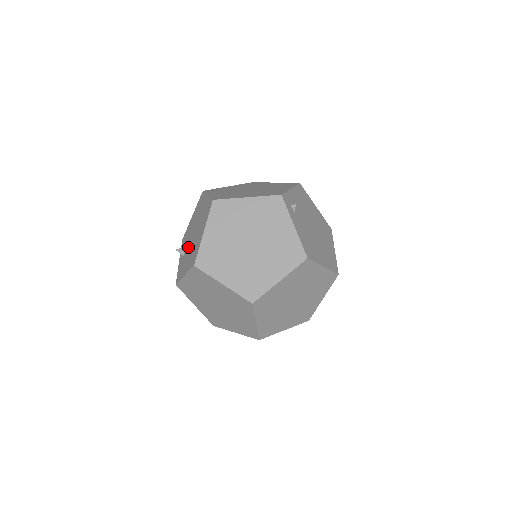
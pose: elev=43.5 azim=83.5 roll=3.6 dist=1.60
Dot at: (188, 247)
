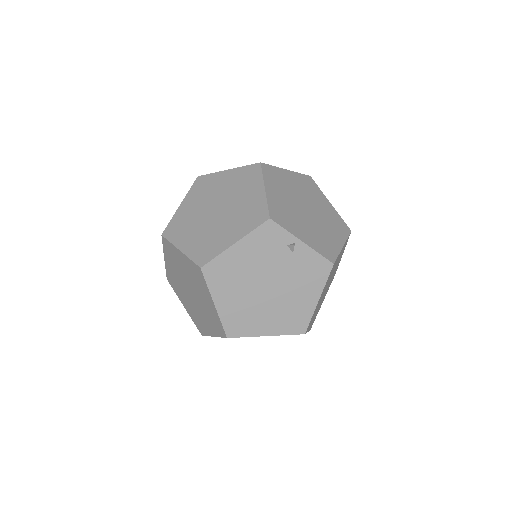
Dot at: occluded
